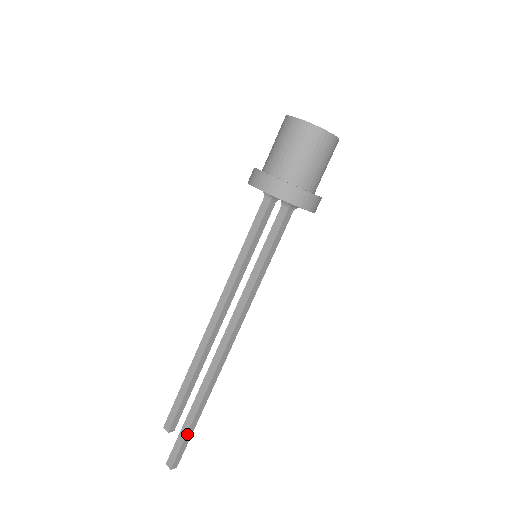
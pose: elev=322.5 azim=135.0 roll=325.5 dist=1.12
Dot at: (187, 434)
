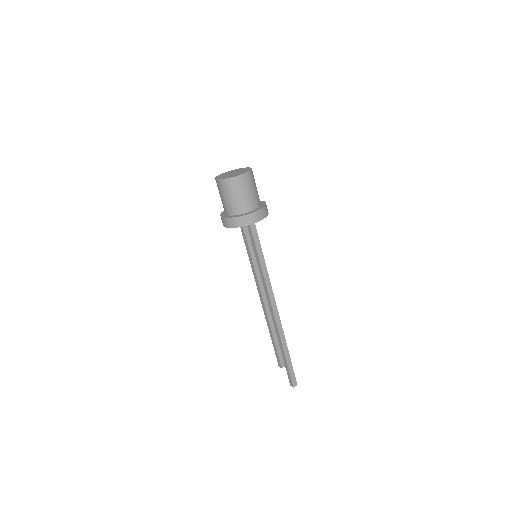
Dot at: (288, 366)
